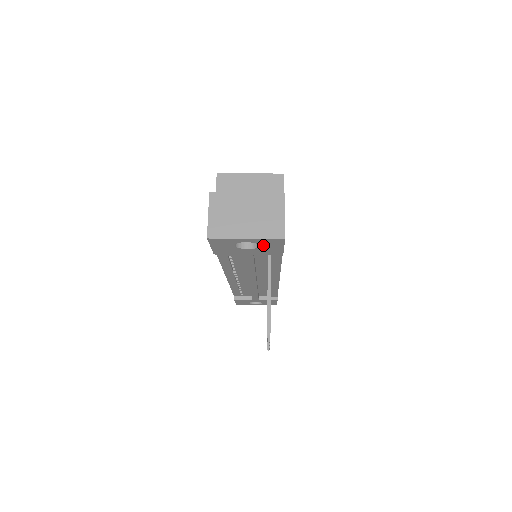
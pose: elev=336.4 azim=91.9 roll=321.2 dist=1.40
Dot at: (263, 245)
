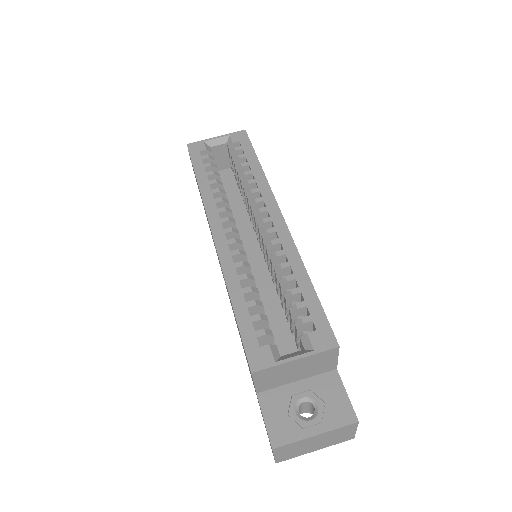
Dot at: occluded
